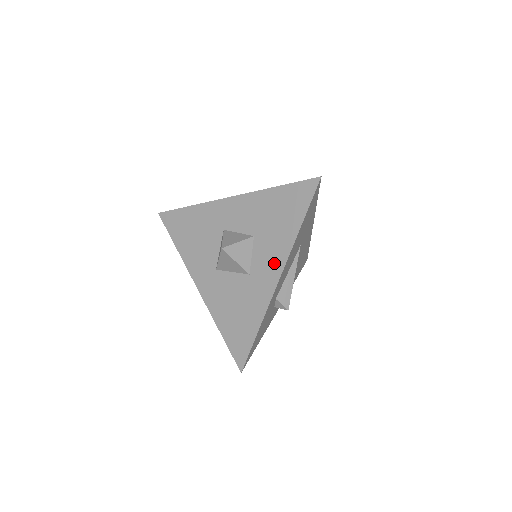
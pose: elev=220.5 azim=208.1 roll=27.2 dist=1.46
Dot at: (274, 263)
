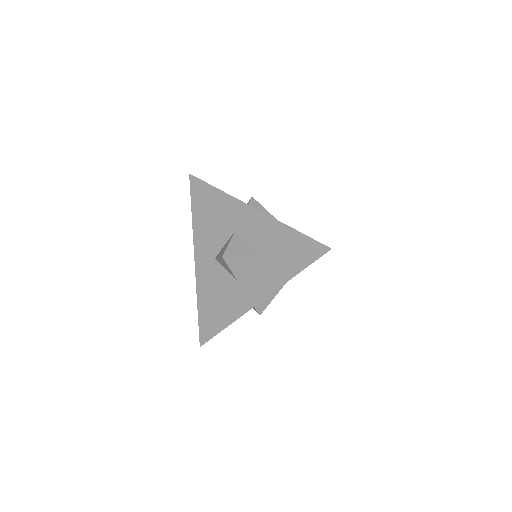
Dot at: (261, 288)
